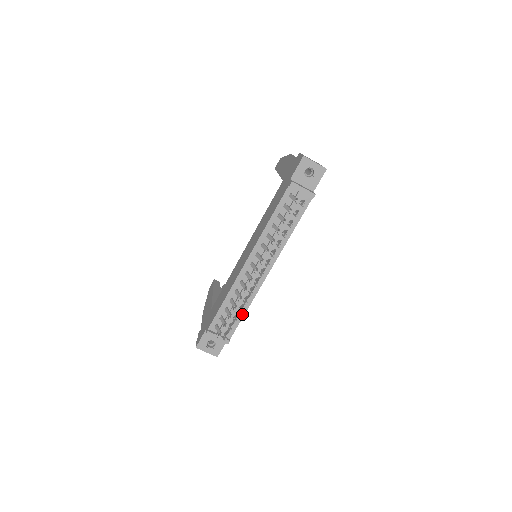
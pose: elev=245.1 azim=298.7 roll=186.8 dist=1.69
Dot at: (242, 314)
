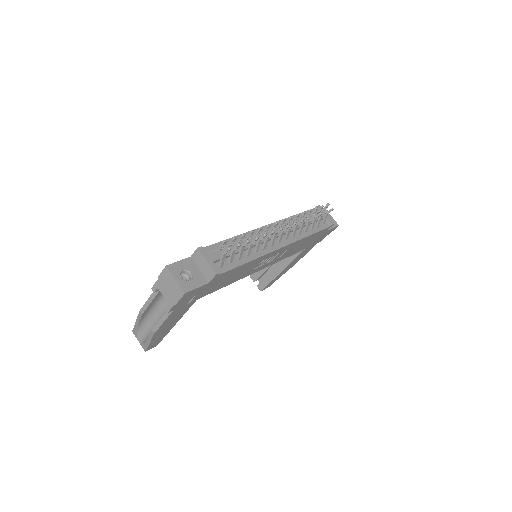
Dot at: (243, 261)
